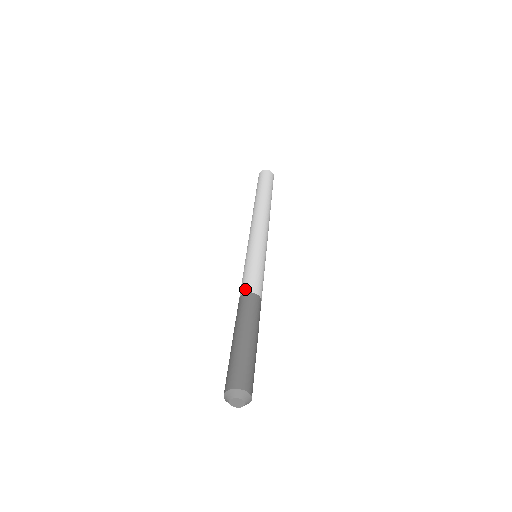
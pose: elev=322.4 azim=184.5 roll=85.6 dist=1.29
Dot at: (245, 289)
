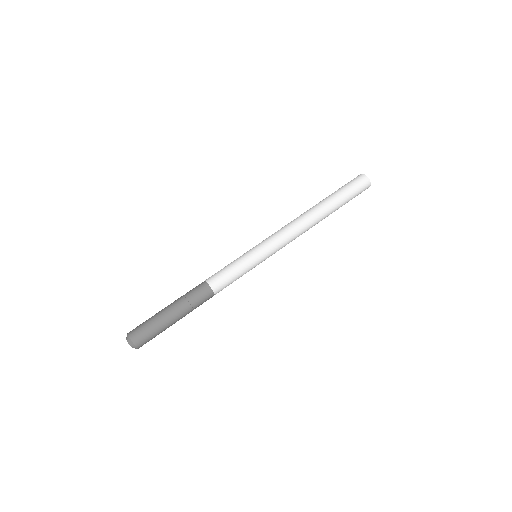
Dot at: (211, 280)
